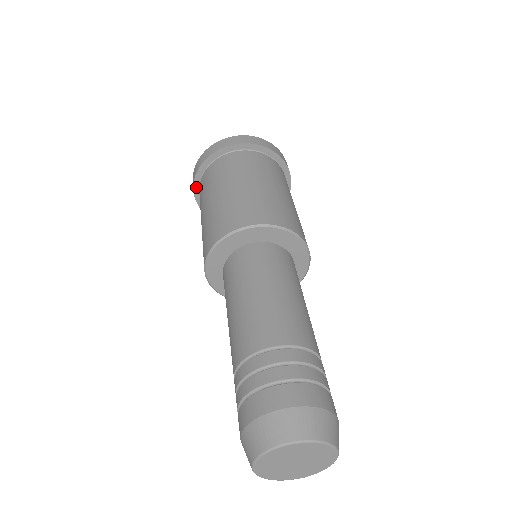
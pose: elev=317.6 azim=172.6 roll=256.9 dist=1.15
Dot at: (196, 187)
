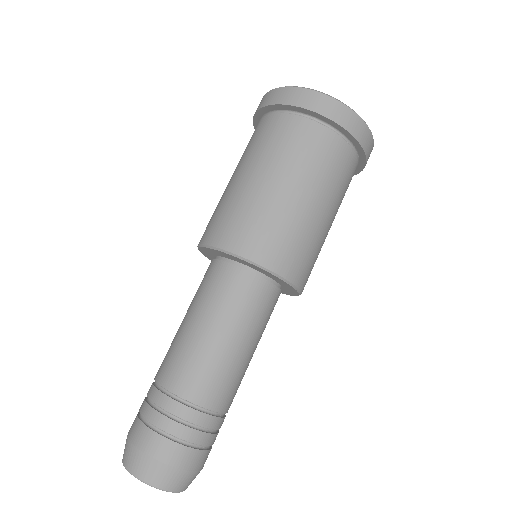
Dot at: (262, 111)
